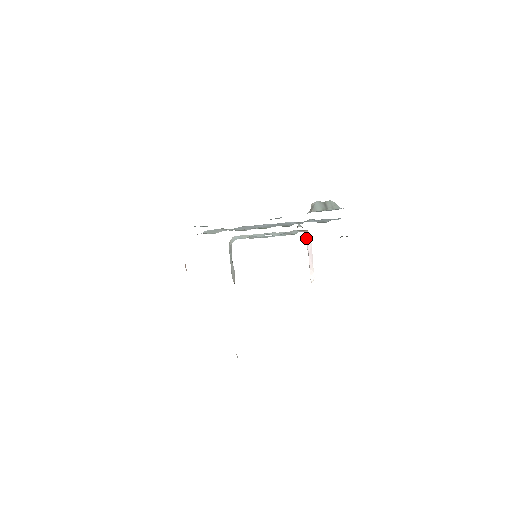
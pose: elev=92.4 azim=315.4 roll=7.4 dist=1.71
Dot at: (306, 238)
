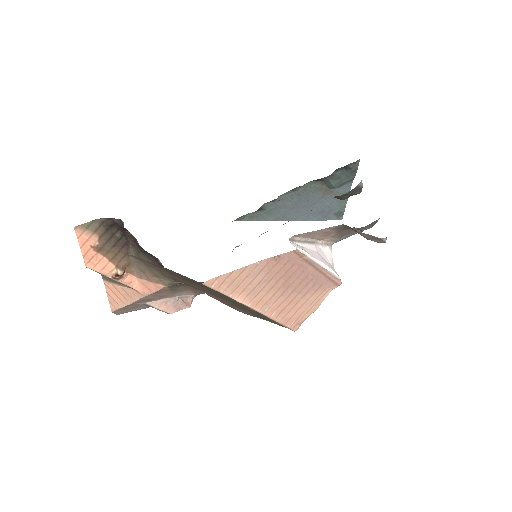
Dot at: (328, 261)
